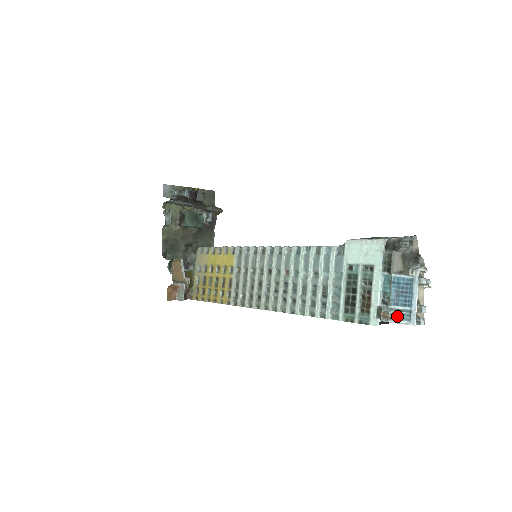
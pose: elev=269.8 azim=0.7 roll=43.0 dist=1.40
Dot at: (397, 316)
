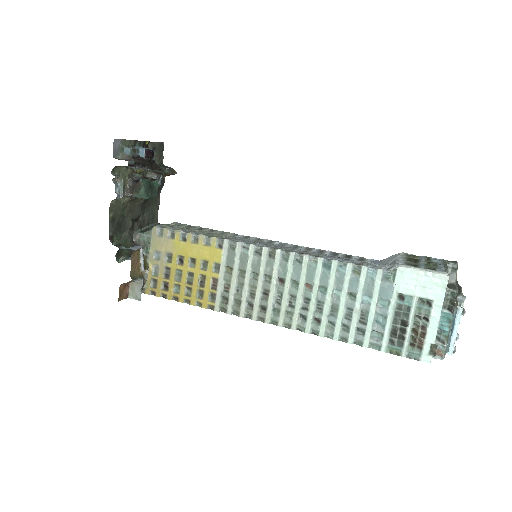
Dot at: (445, 351)
